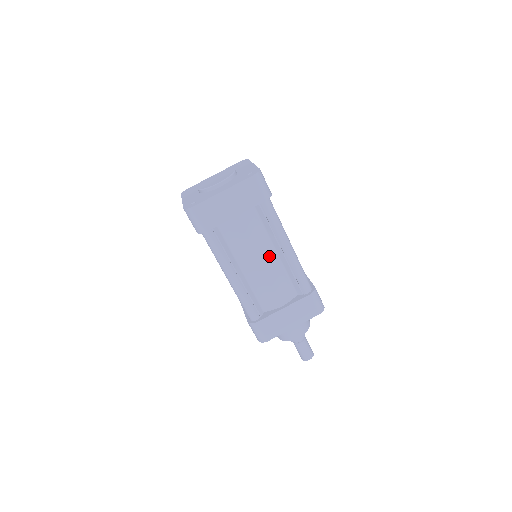
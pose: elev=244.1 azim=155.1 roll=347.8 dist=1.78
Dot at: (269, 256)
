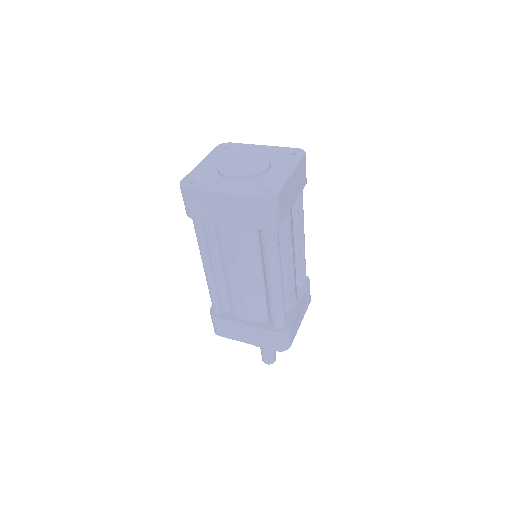
Dot at: (252, 275)
